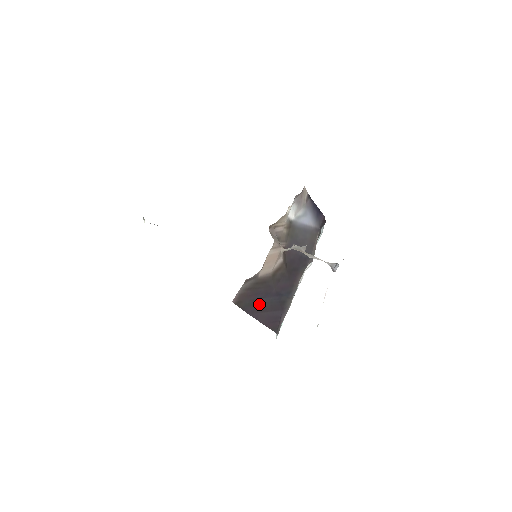
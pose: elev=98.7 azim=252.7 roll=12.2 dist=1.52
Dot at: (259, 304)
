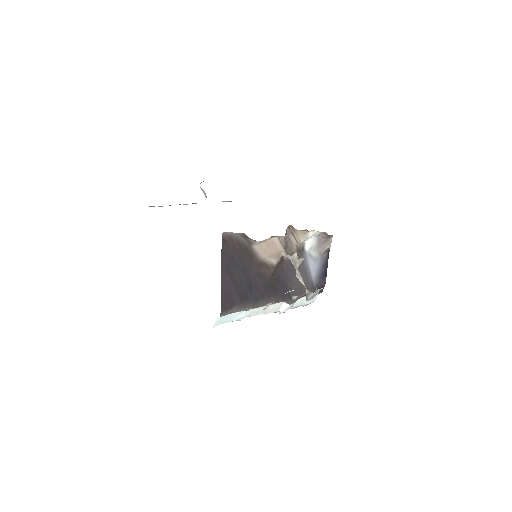
Dot at: (233, 268)
